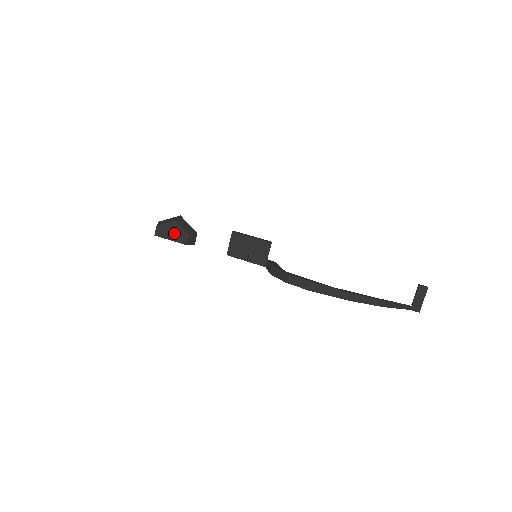
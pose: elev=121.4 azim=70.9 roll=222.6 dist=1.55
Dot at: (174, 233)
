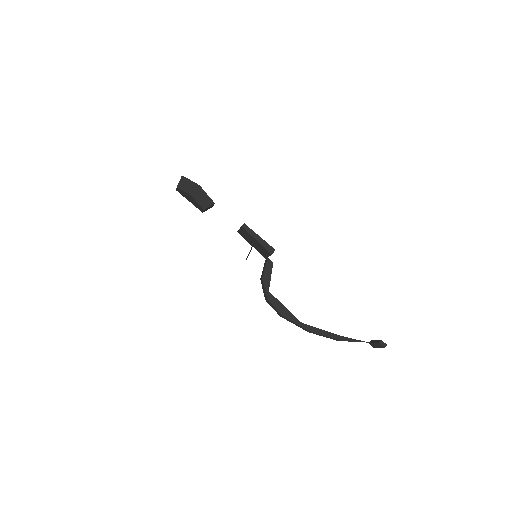
Dot at: (192, 200)
